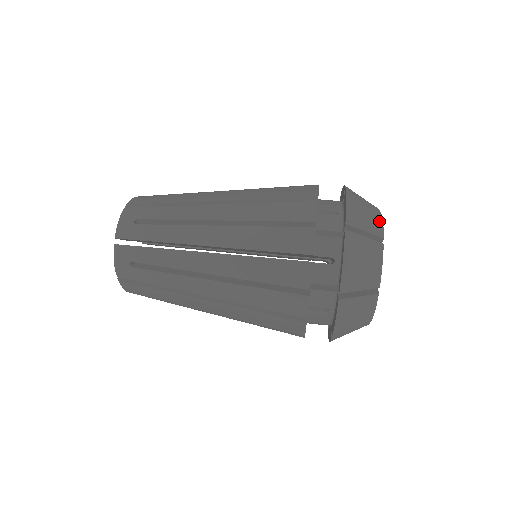
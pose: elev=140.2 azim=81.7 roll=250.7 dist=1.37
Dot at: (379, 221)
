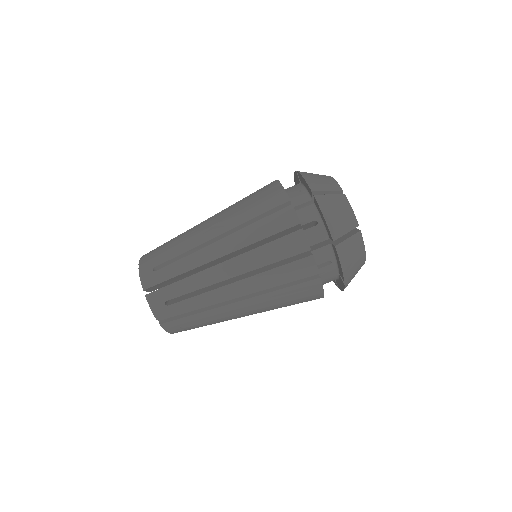
Dot at: (362, 250)
